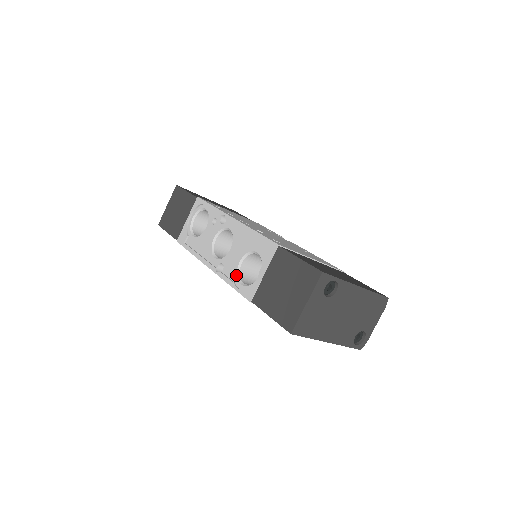
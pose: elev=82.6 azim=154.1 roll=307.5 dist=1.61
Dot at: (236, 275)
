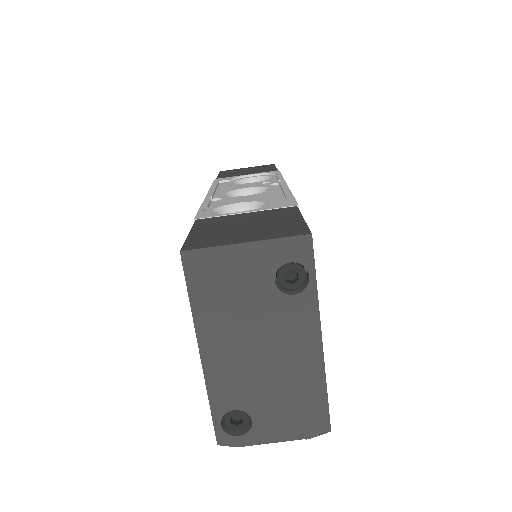
Dot at: (219, 206)
